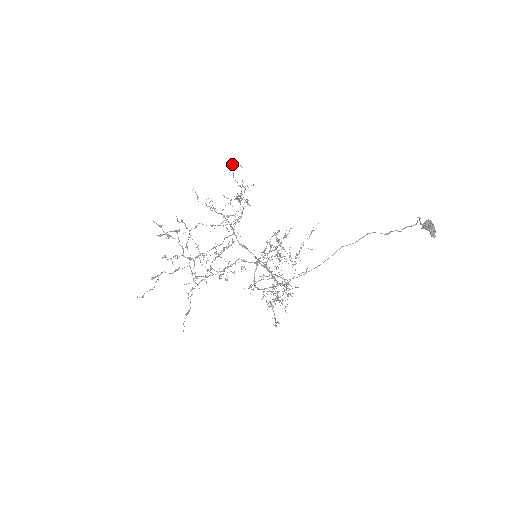
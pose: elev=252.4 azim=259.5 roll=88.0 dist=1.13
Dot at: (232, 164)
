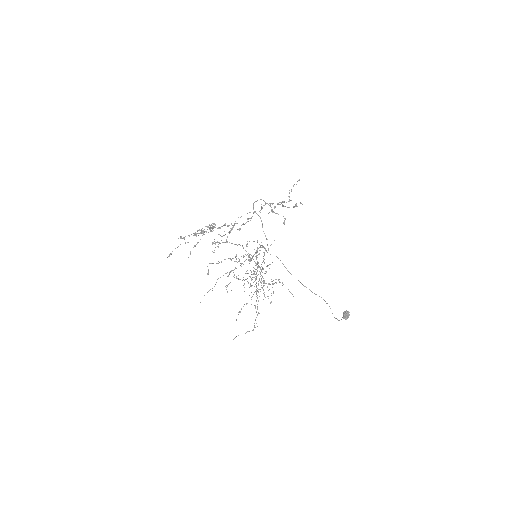
Dot at: occluded
